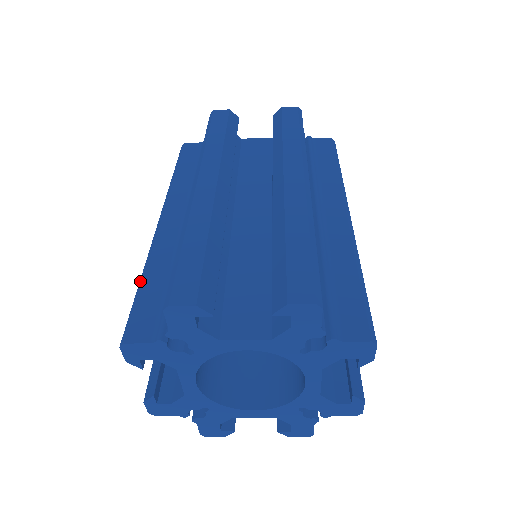
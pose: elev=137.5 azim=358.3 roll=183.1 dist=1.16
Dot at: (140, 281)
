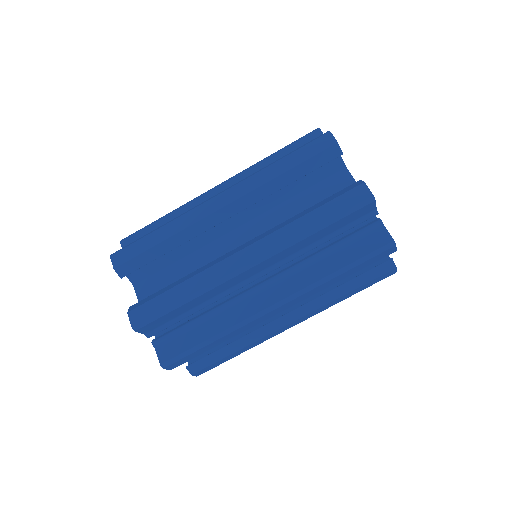
Dot at: (163, 216)
